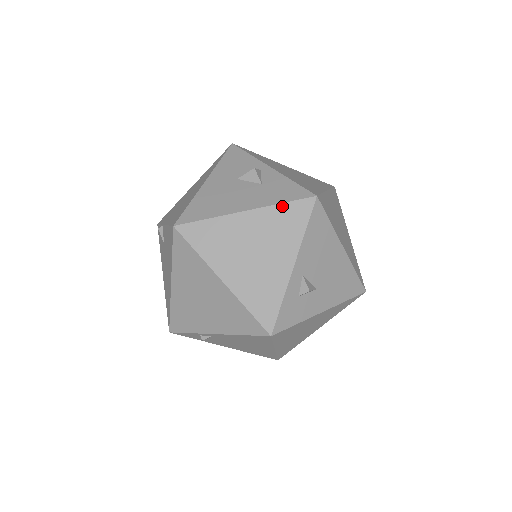
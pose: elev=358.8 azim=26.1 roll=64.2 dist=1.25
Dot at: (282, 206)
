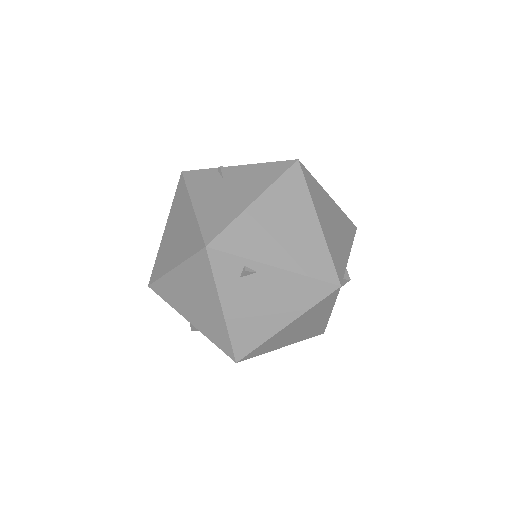
Dot at: (345, 215)
